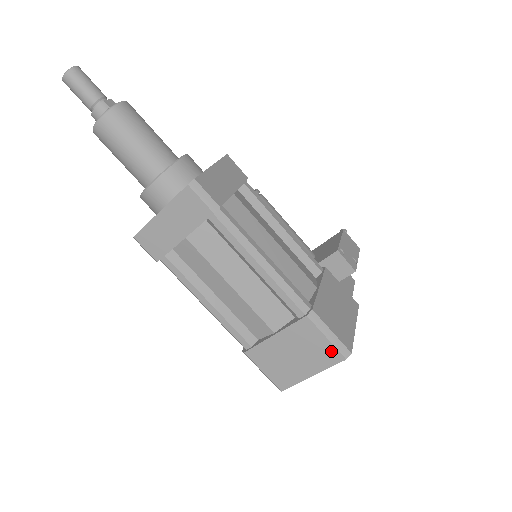
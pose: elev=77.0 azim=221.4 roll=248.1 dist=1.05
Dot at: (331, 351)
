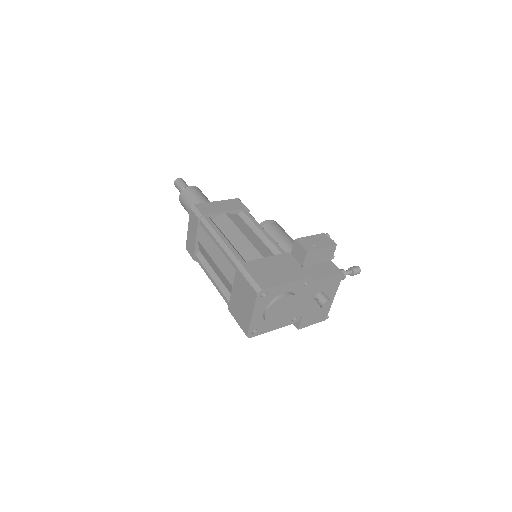
Dot at: (251, 290)
